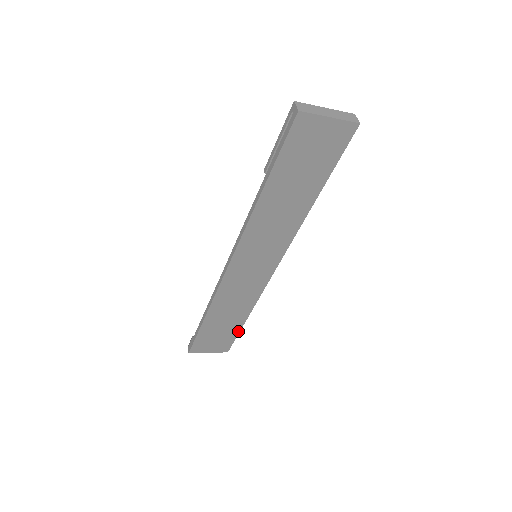
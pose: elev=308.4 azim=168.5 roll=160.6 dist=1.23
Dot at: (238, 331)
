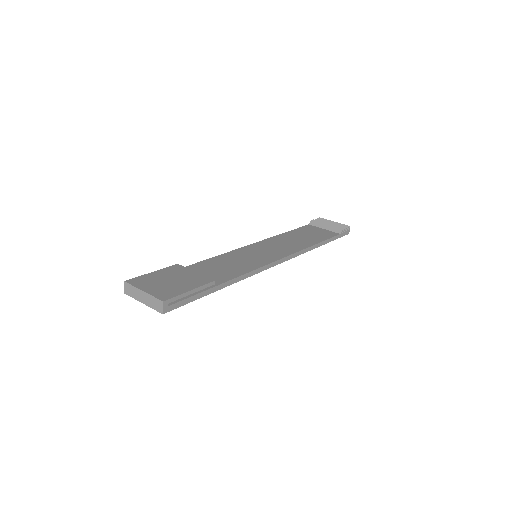
Dot at: (330, 240)
